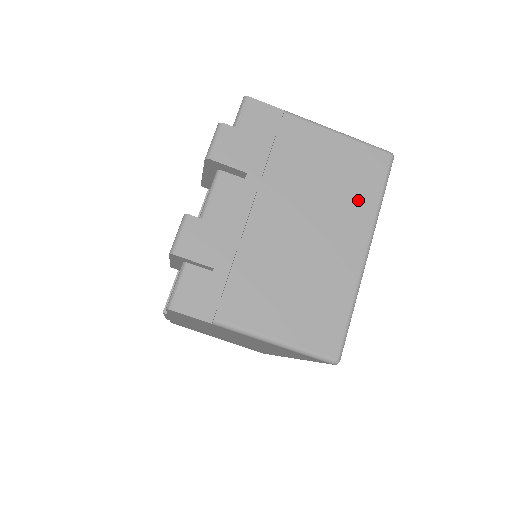
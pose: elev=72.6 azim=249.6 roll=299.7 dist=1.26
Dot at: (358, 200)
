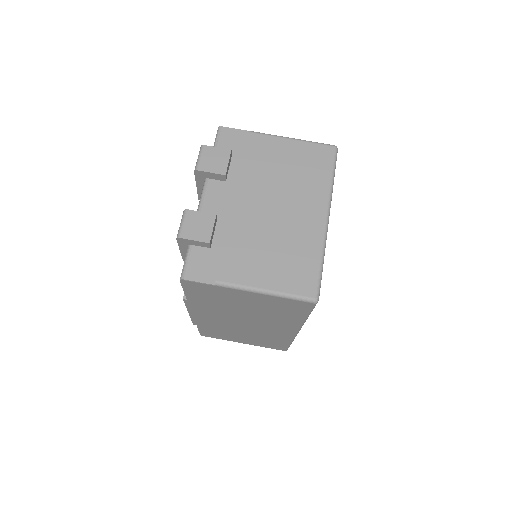
Dot at: (314, 182)
